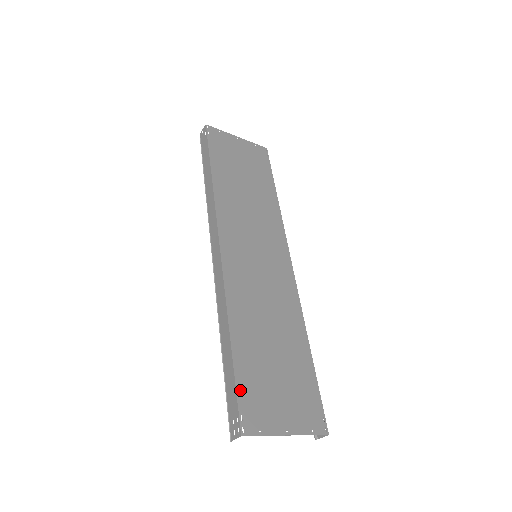
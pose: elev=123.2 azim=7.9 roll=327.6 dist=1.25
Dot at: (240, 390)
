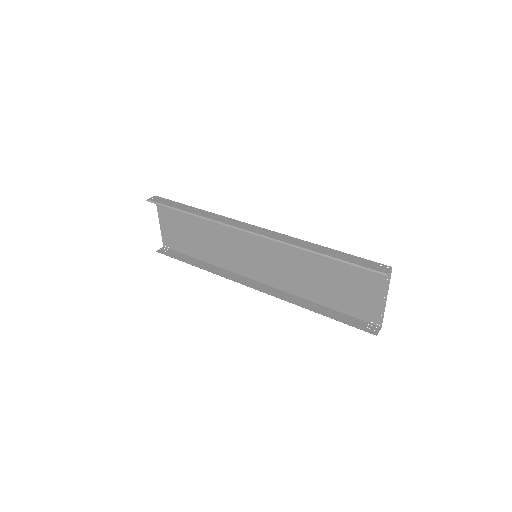
Dot at: occluded
